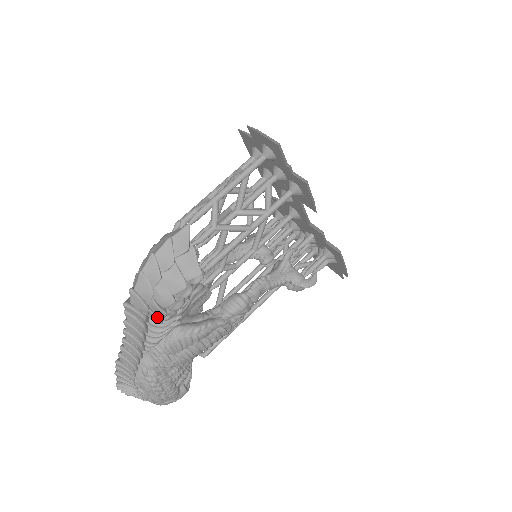
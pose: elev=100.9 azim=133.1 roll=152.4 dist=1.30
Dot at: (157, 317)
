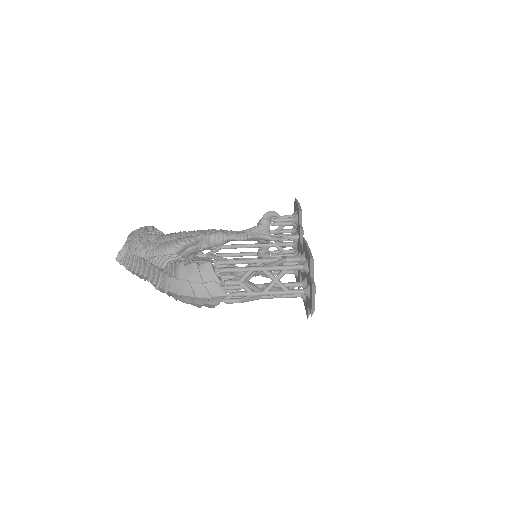
Dot at: occluded
